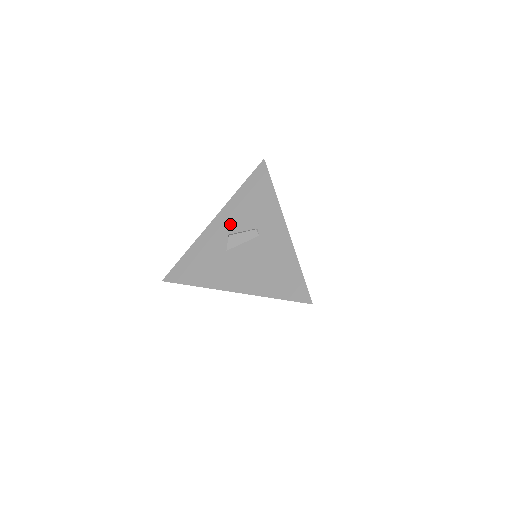
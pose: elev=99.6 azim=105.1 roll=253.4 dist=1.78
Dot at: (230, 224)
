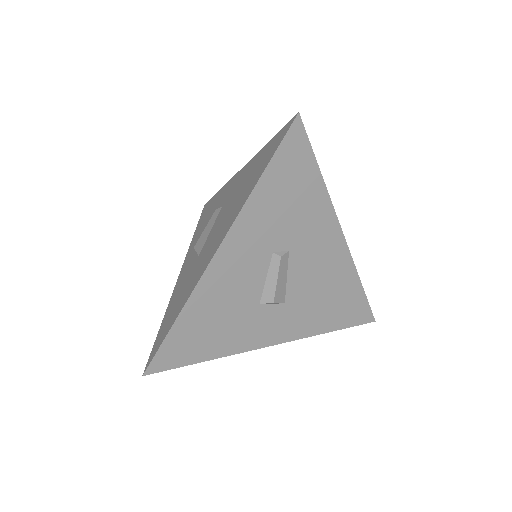
Dot at: (194, 249)
